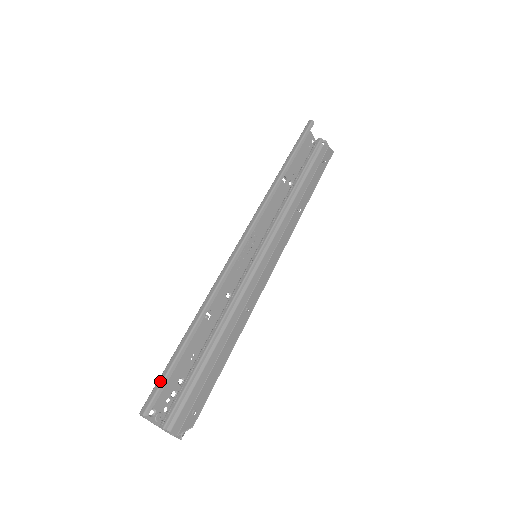
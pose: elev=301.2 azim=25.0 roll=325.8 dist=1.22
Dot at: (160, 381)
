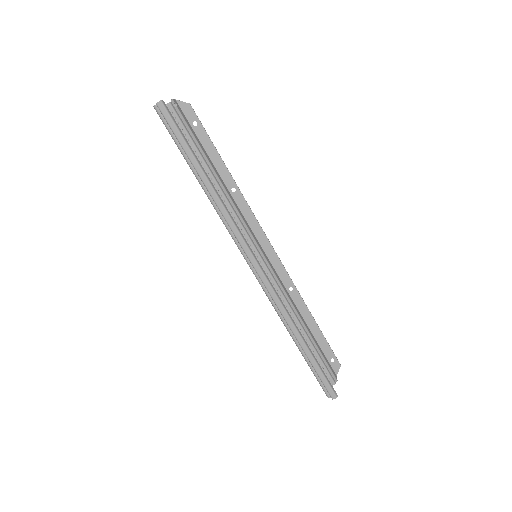
Dot at: (324, 379)
